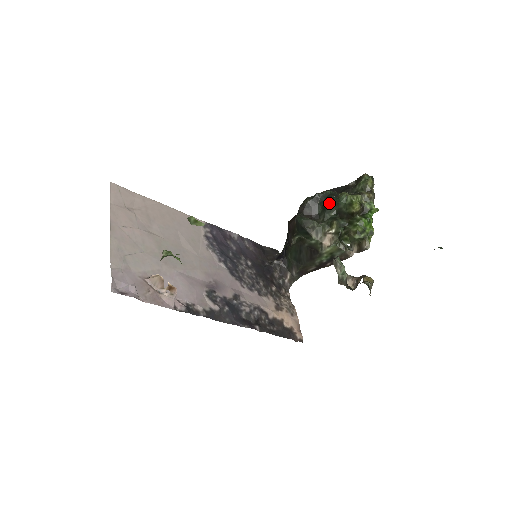
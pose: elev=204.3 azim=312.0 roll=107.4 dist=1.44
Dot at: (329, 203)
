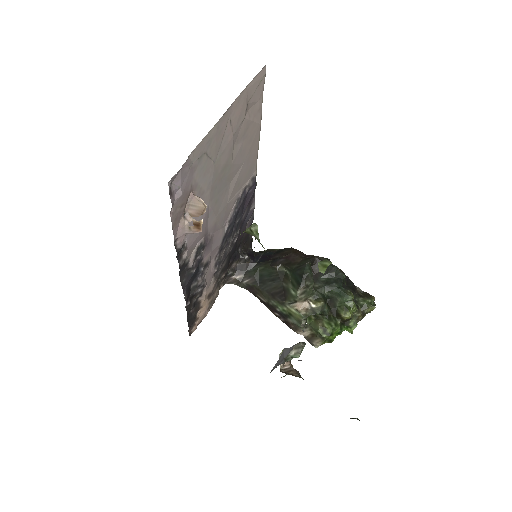
Dot at: (336, 285)
